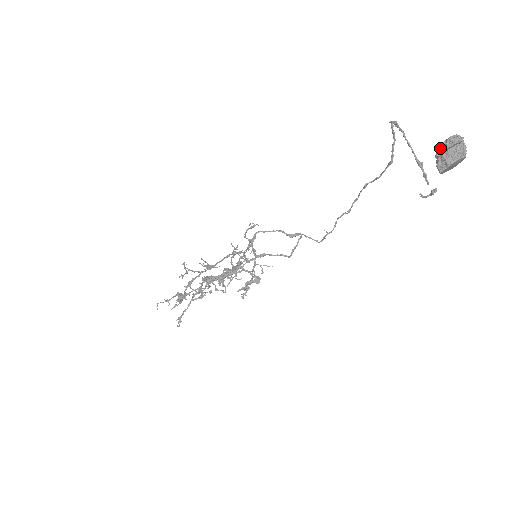
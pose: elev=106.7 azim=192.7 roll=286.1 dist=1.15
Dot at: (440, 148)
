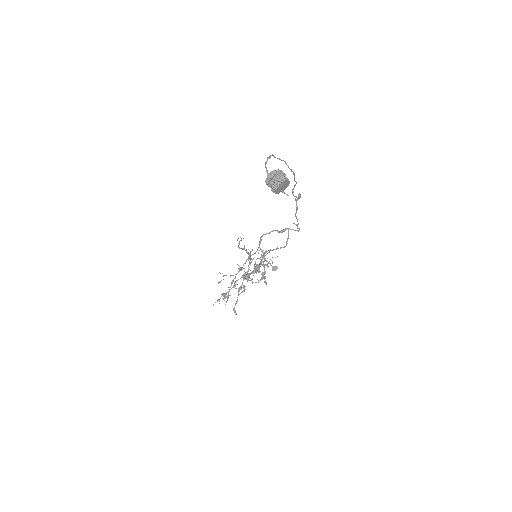
Dot at: (267, 182)
